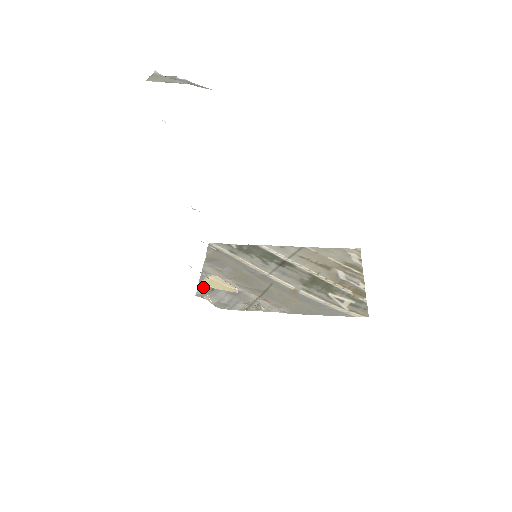
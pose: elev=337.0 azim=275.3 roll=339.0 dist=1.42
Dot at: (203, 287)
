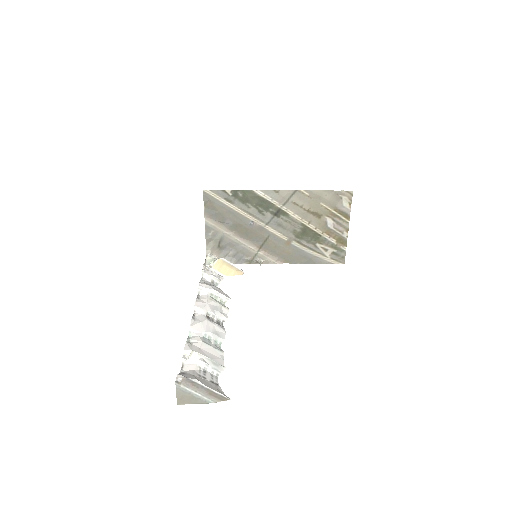
Dot at: (210, 244)
